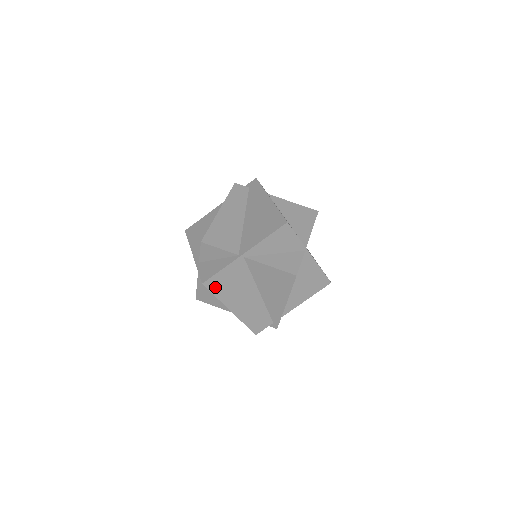
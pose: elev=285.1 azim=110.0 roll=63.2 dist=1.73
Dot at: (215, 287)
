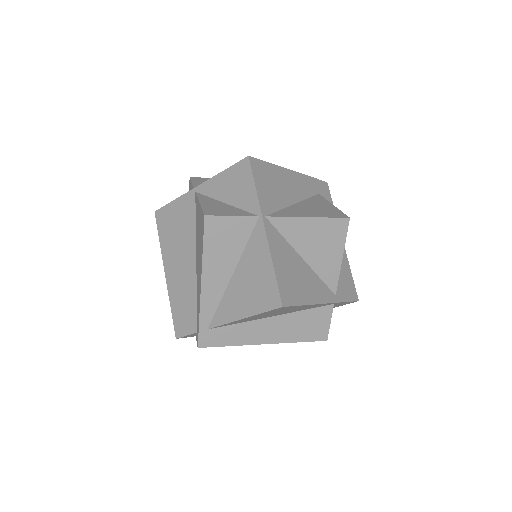
Dot at: (163, 224)
